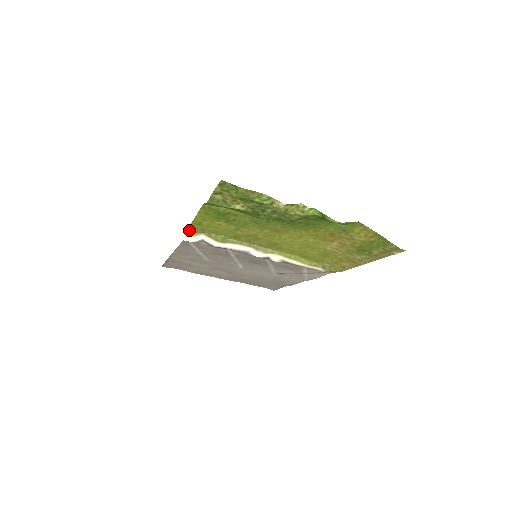
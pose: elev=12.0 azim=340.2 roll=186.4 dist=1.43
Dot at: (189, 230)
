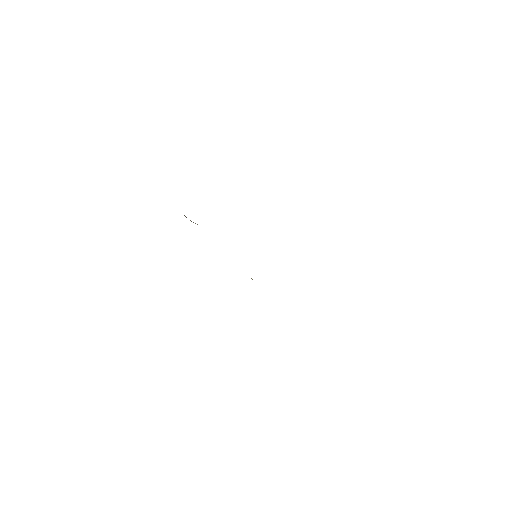
Dot at: occluded
